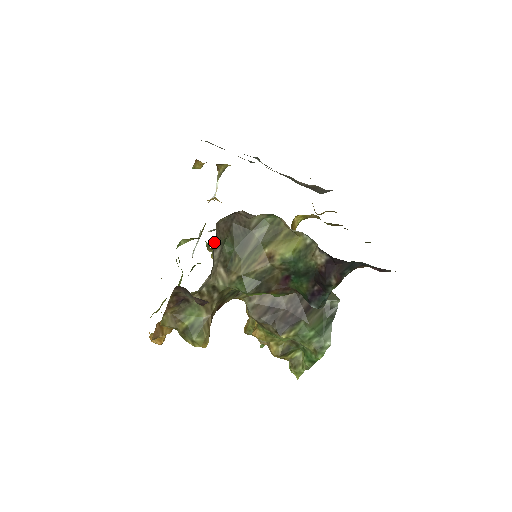
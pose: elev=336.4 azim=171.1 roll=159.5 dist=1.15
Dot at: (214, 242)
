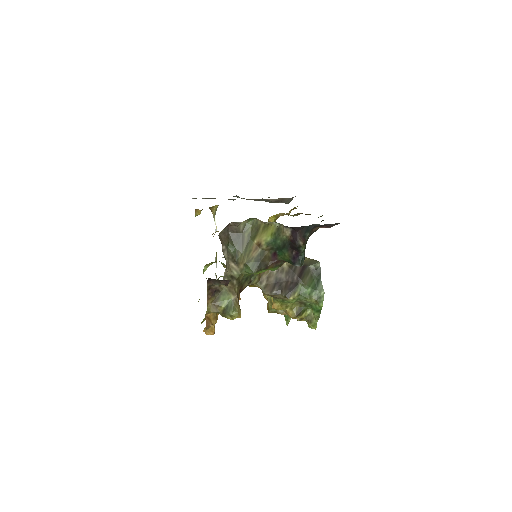
Dot at: occluded
